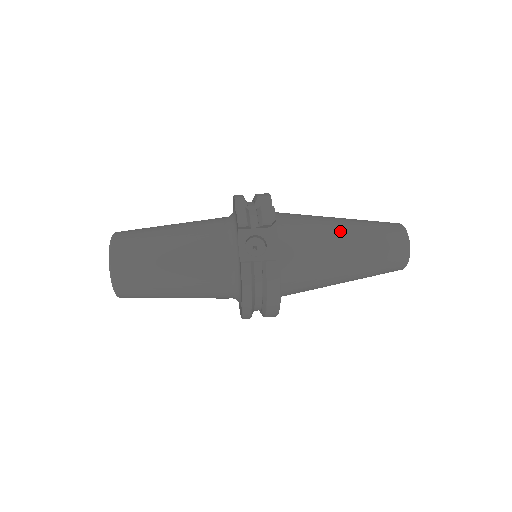
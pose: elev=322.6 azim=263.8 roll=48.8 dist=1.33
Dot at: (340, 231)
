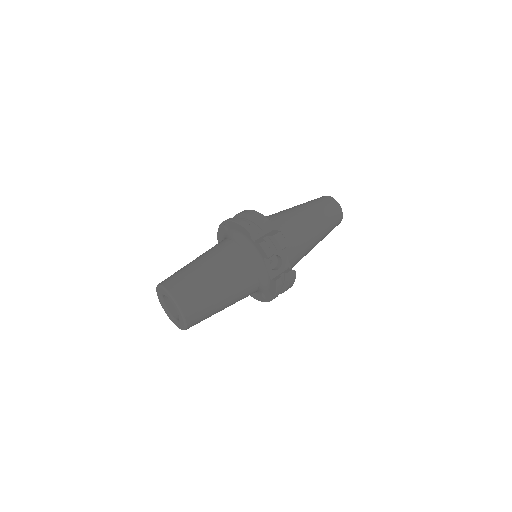
Dot at: (311, 225)
